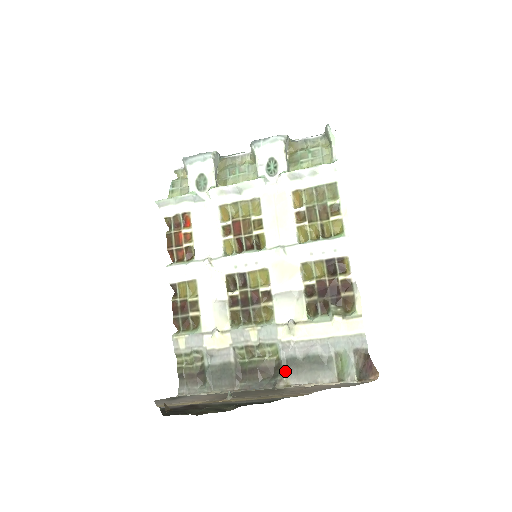
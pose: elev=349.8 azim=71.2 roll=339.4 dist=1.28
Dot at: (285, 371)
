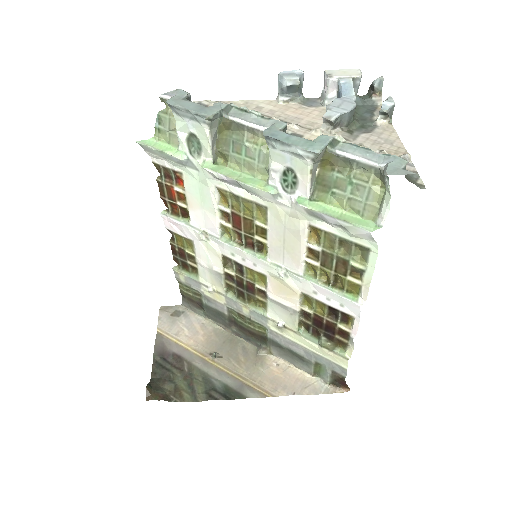
Dot at: (270, 345)
